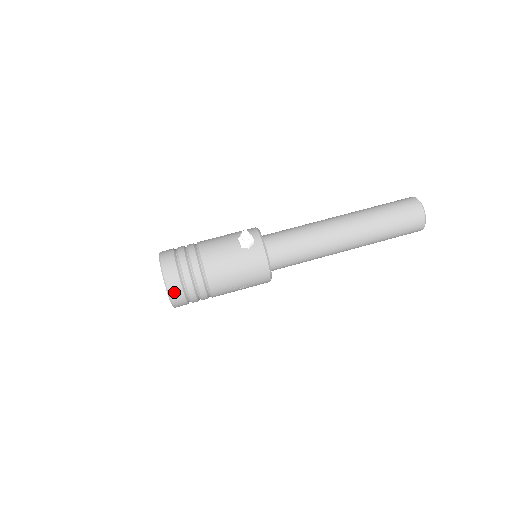
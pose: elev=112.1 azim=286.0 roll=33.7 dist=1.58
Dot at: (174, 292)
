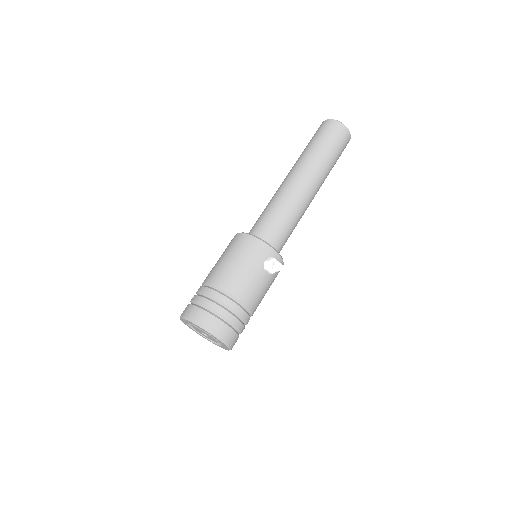
Dot at: occluded
